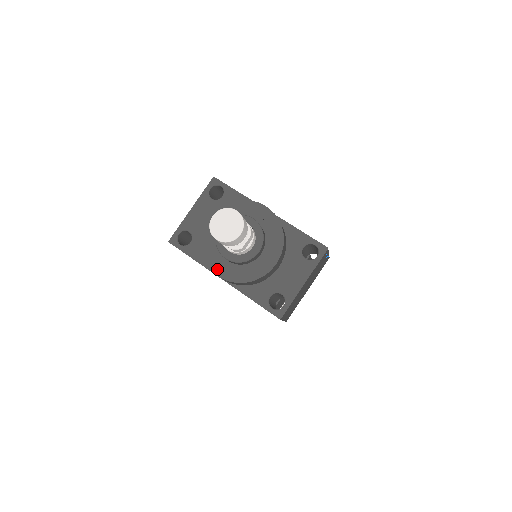
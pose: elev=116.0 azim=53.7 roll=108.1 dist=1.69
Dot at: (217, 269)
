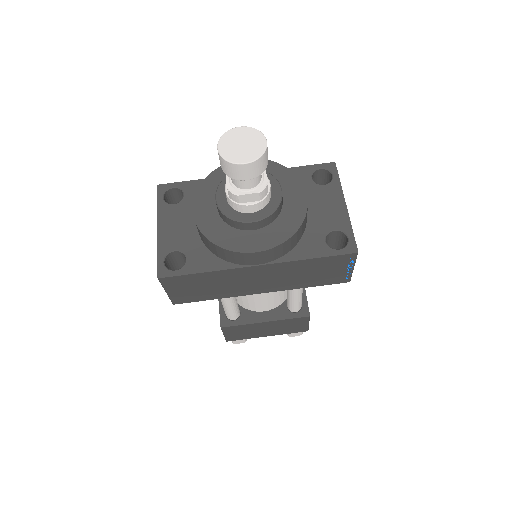
Dot at: (249, 246)
